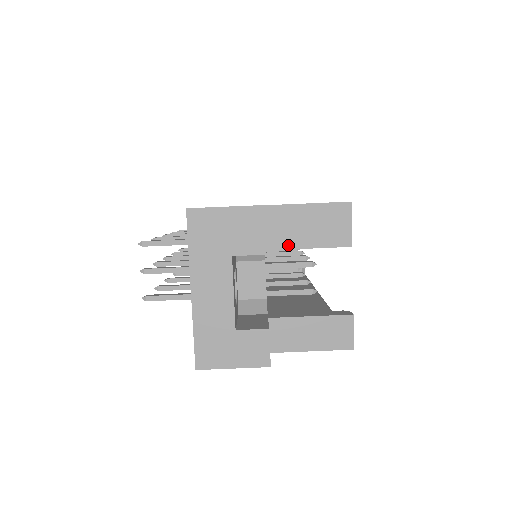
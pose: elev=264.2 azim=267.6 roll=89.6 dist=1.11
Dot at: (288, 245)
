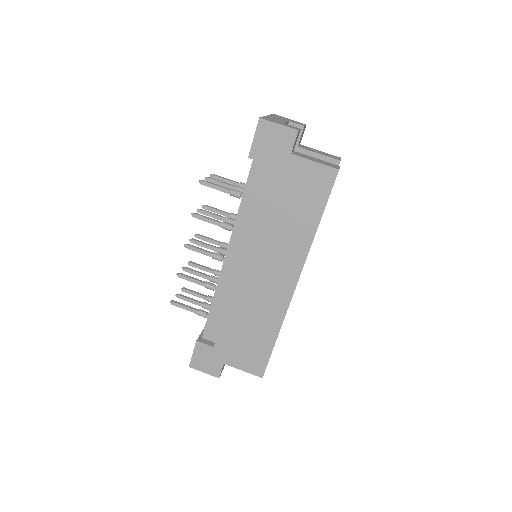
Dot at: (309, 150)
